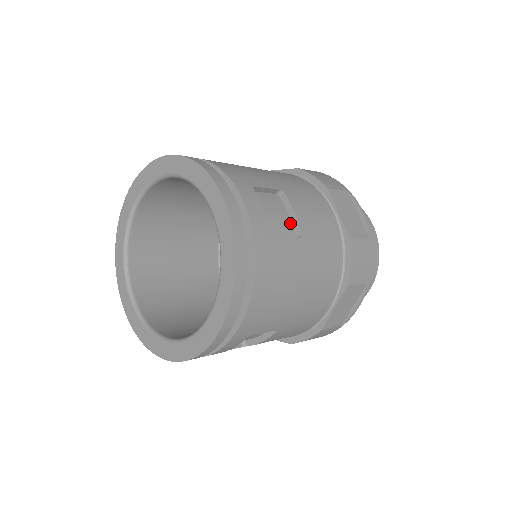
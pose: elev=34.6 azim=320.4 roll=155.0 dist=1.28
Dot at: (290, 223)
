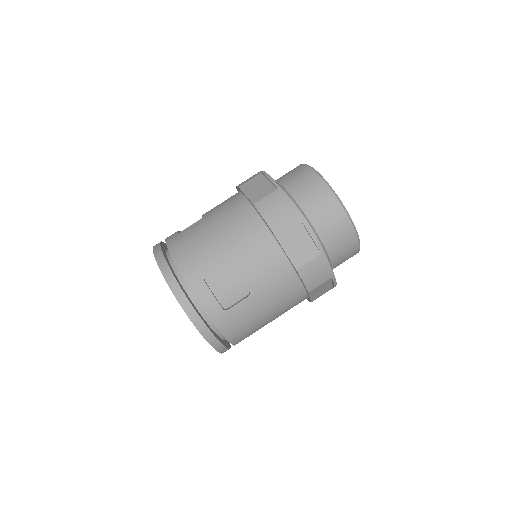
Dot at: (242, 284)
